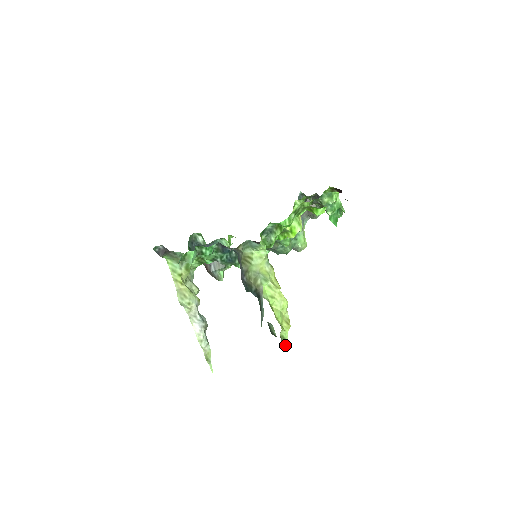
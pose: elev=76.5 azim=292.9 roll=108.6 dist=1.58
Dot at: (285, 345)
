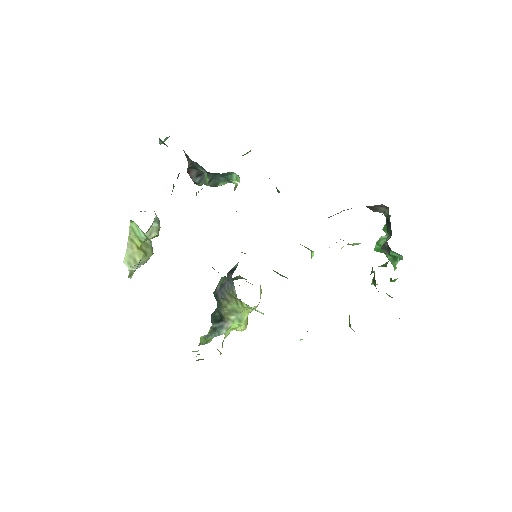
Dot at: occluded
